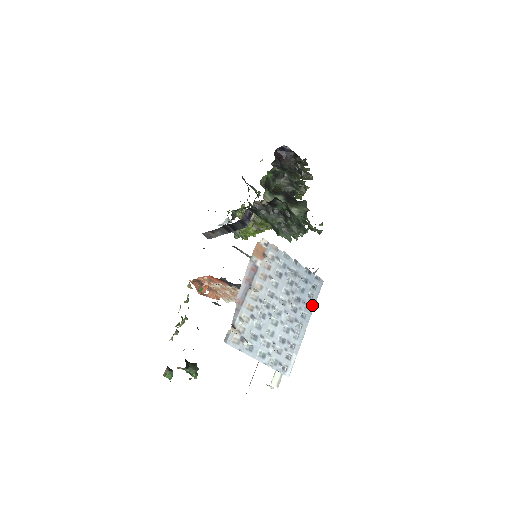
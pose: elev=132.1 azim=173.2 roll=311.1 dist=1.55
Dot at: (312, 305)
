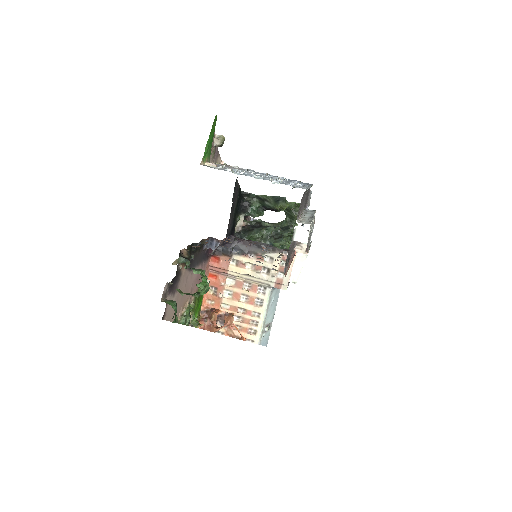
Dot at: occluded
